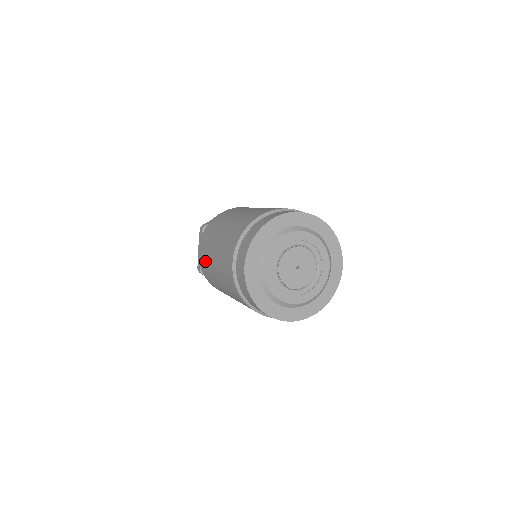
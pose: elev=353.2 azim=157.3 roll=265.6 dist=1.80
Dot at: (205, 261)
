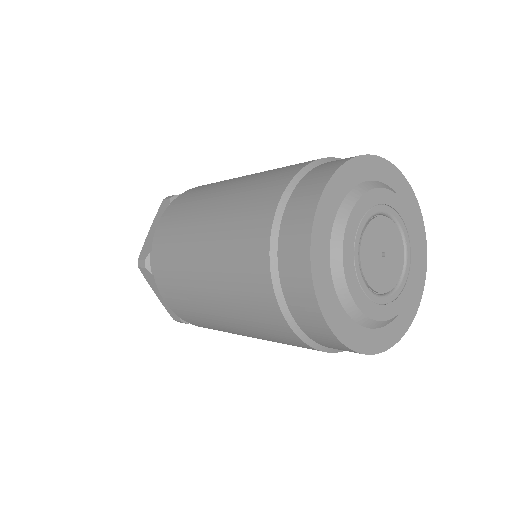
Dot at: (194, 315)
